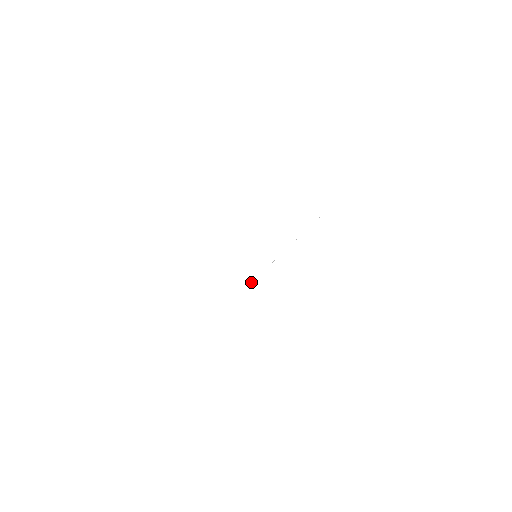
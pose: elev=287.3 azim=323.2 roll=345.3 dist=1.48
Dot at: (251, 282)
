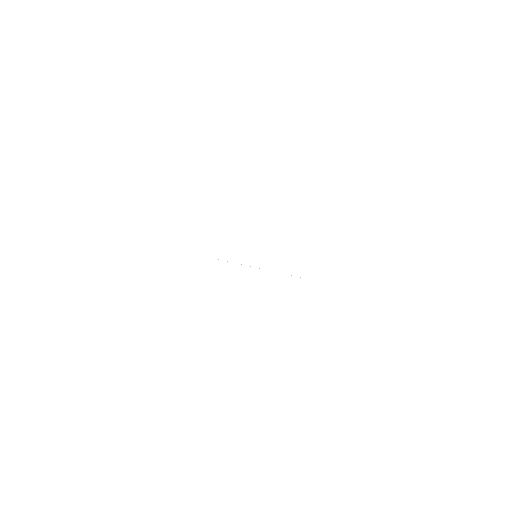
Dot at: occluded
